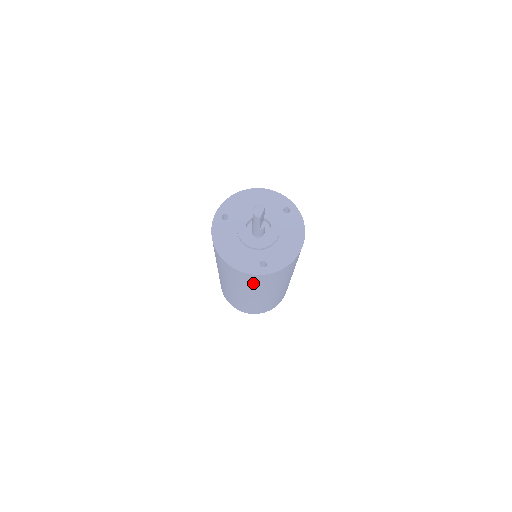
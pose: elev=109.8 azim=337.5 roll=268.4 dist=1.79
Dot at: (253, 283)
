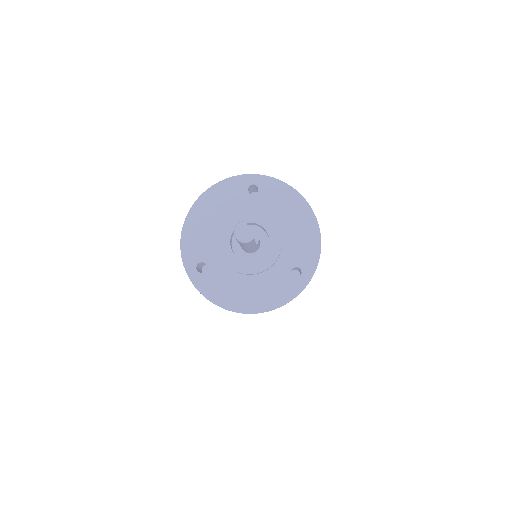
Dot at: occluded
